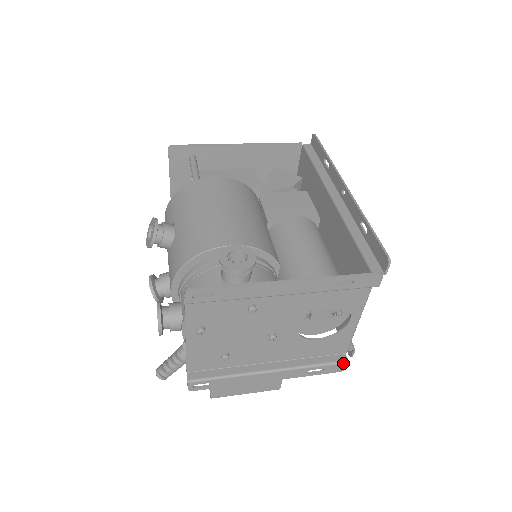
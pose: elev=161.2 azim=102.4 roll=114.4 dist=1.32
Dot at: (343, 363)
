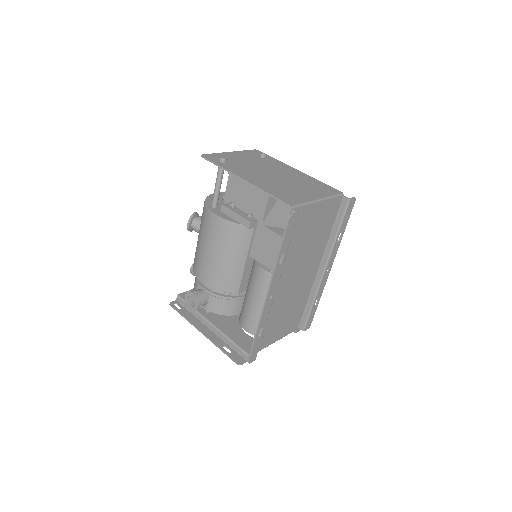
Dot at: occluded
